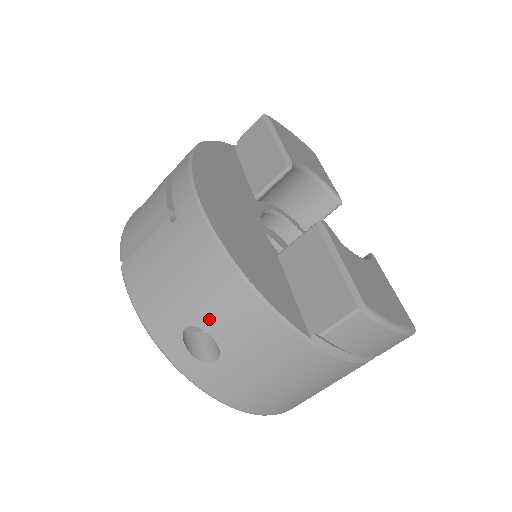
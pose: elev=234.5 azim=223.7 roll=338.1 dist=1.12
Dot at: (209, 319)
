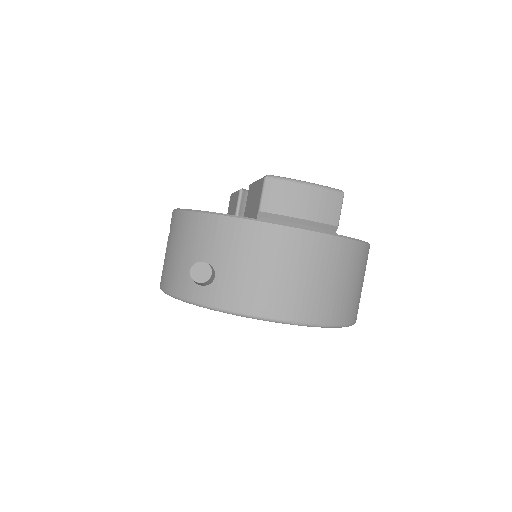
Dot at: (197, 252)
